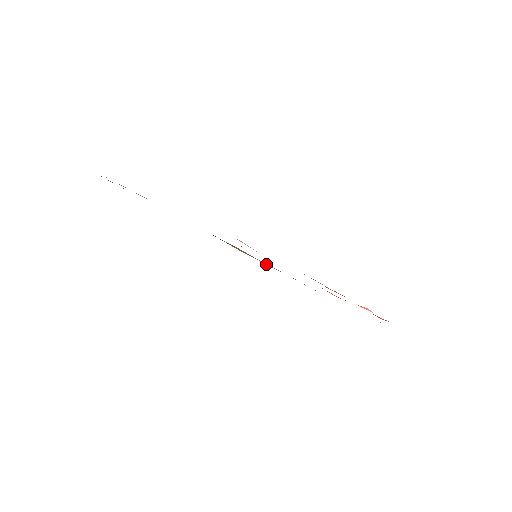
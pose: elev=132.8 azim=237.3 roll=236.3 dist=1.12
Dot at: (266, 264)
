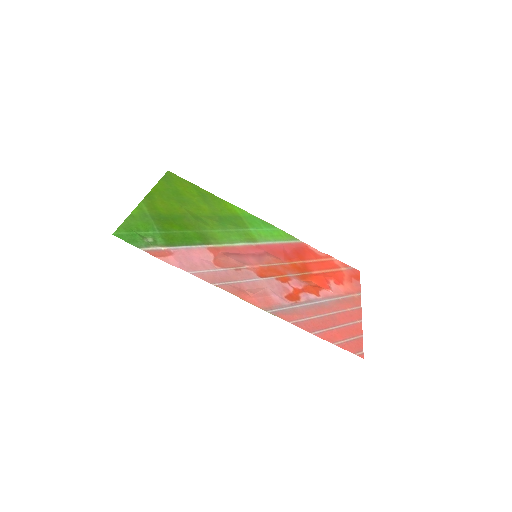
Dot at: (262, 251)
